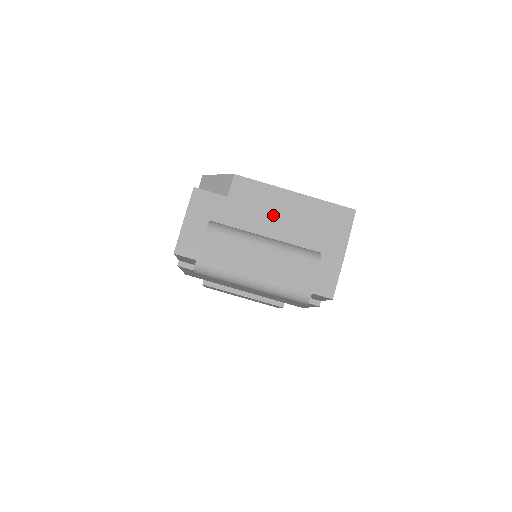
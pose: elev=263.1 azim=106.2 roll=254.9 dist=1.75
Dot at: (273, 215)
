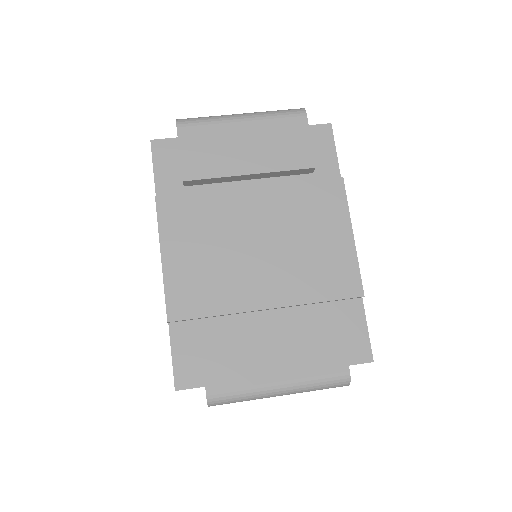
Dot at: occluded
